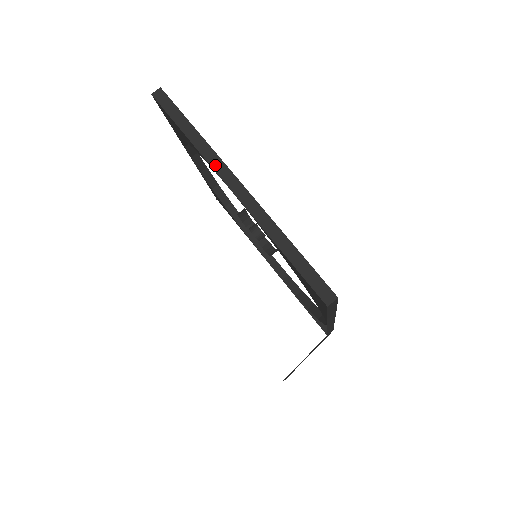
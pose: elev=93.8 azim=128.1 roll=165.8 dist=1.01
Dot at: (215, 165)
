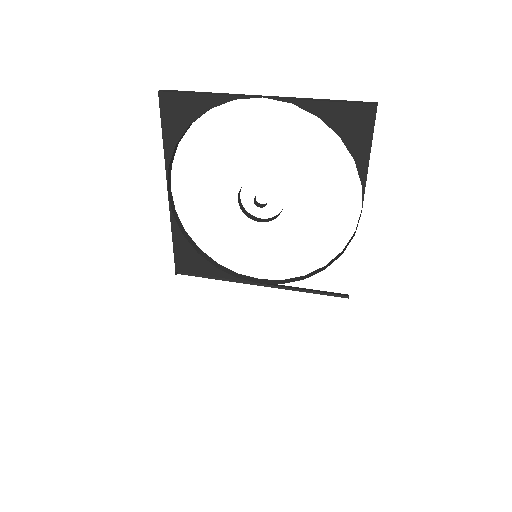
Dot at: (240, 95)
